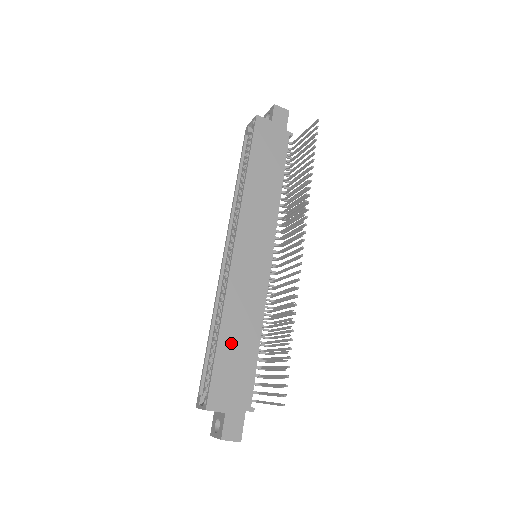
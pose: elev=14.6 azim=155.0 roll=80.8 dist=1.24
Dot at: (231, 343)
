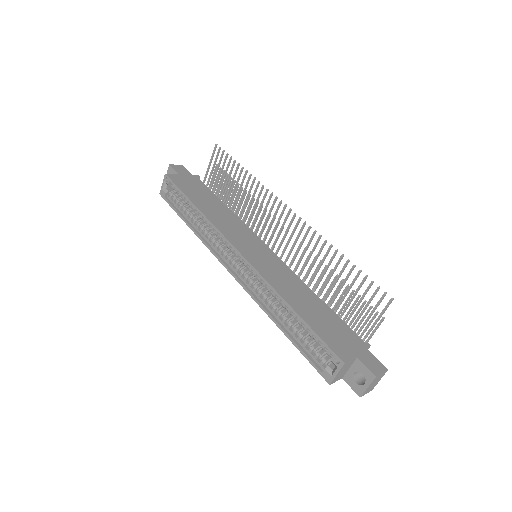
Dot at: (307, 311)
